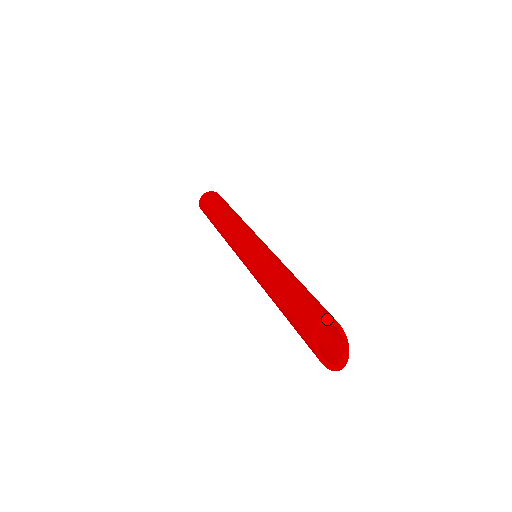
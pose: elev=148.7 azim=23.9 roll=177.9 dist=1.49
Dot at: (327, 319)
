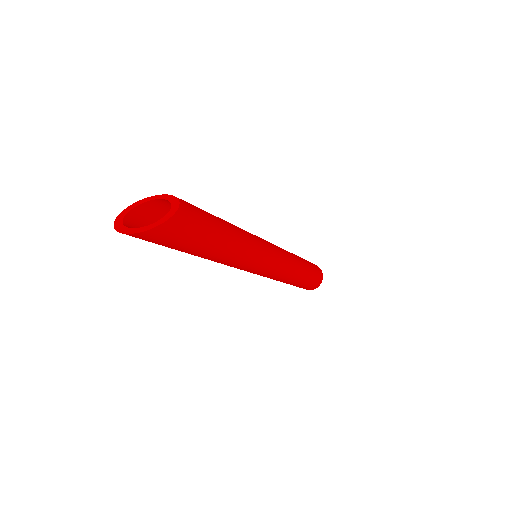
Dot at: (173, 199)
